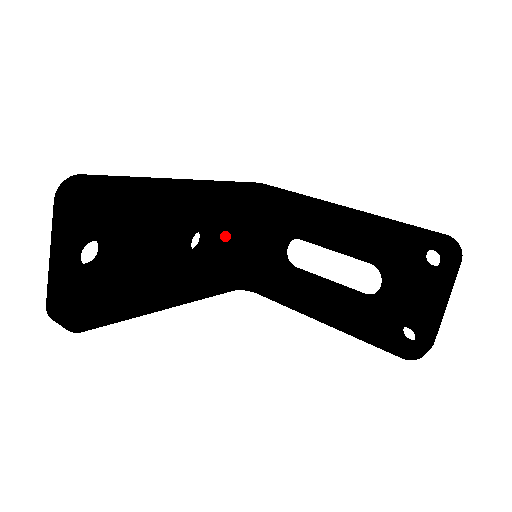
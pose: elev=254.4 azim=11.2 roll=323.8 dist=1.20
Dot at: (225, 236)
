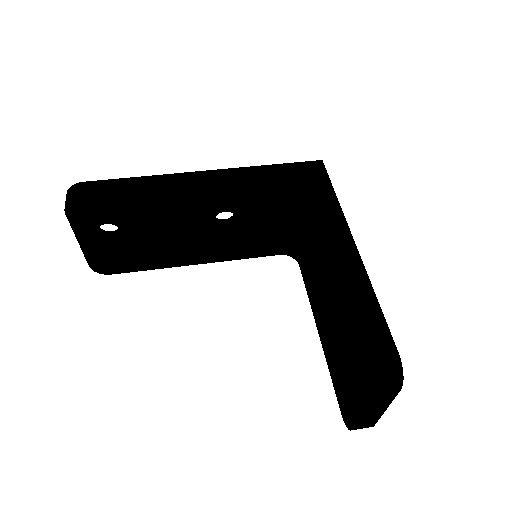
Dot at: (252, 218)
